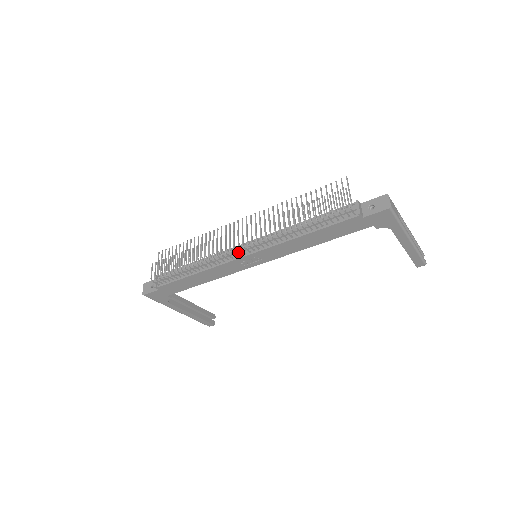
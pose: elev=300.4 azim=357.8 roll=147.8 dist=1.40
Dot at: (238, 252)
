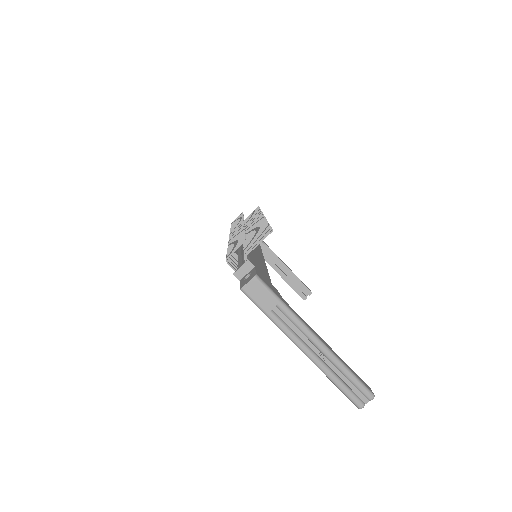
Dot at: occluded
